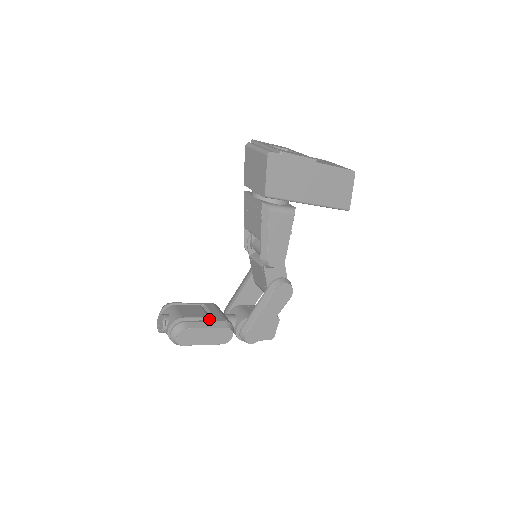
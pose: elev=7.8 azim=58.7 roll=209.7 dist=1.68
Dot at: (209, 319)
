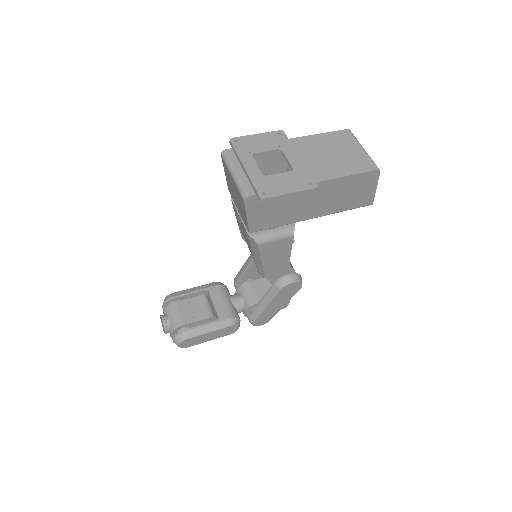
Dot at: (212, 317)
